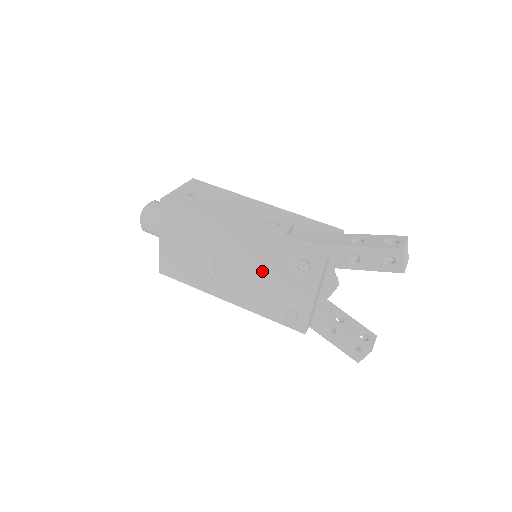
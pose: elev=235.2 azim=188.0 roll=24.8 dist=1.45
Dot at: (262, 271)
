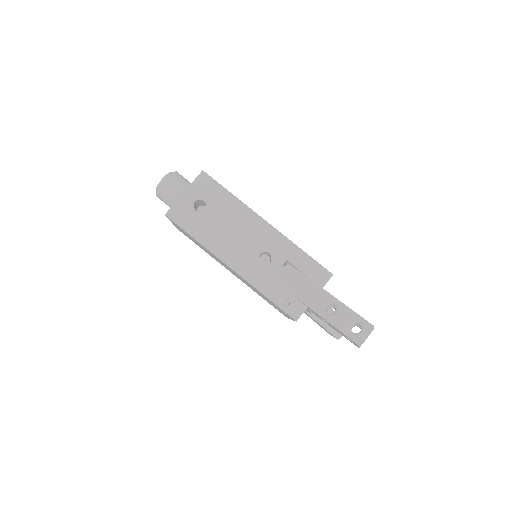
Dot at: occluded
